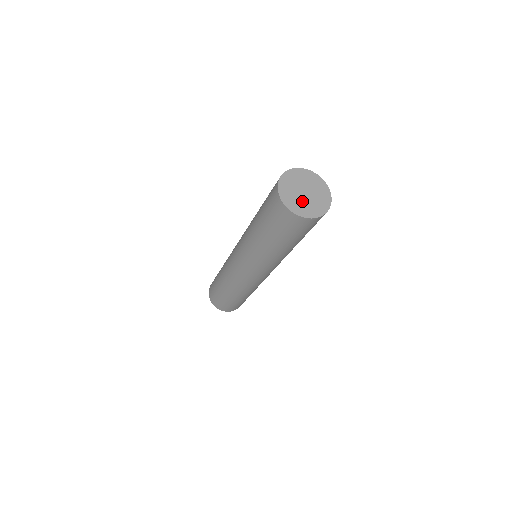
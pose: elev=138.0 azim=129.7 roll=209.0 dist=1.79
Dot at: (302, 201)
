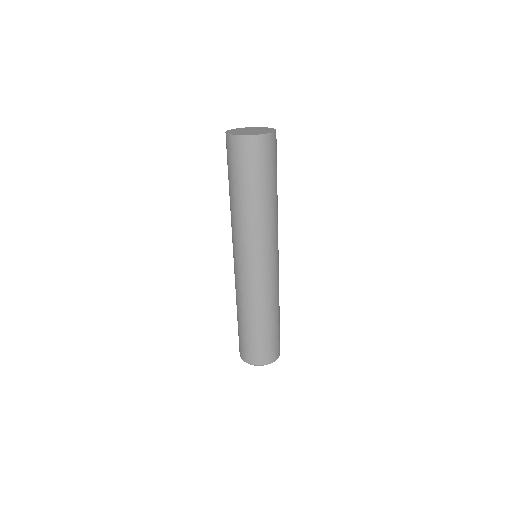
Dot at: (244, 132)
